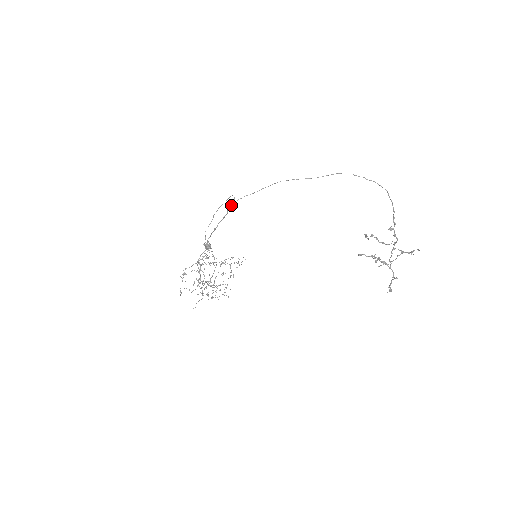
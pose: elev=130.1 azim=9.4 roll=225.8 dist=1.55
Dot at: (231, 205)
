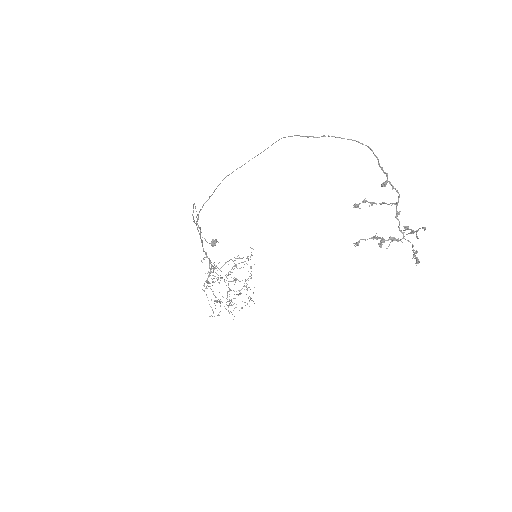
Dot at: (197, 220)
